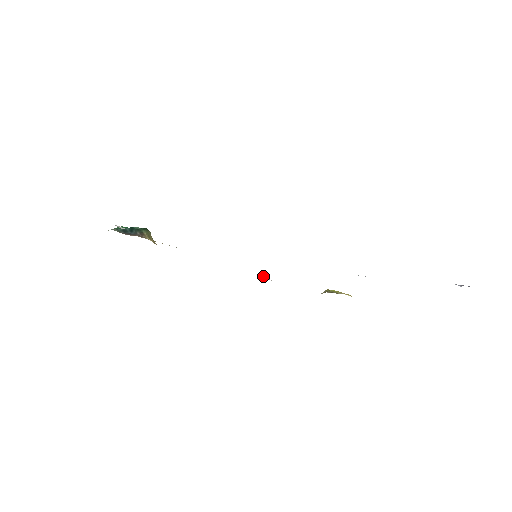
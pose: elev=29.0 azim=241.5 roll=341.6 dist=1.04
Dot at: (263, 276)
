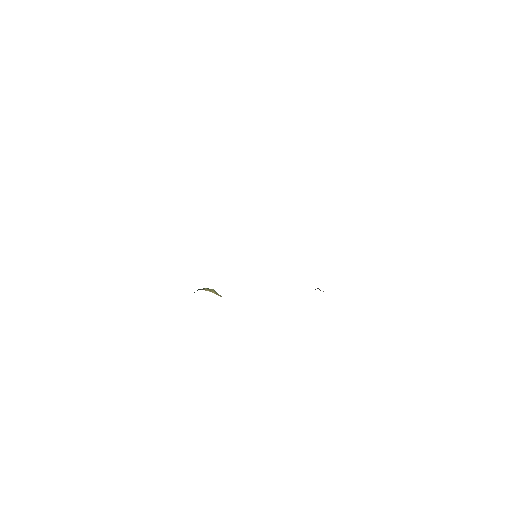
Dot at: occluded
